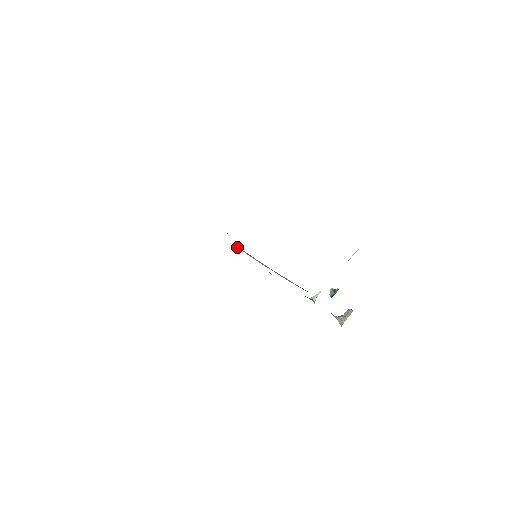
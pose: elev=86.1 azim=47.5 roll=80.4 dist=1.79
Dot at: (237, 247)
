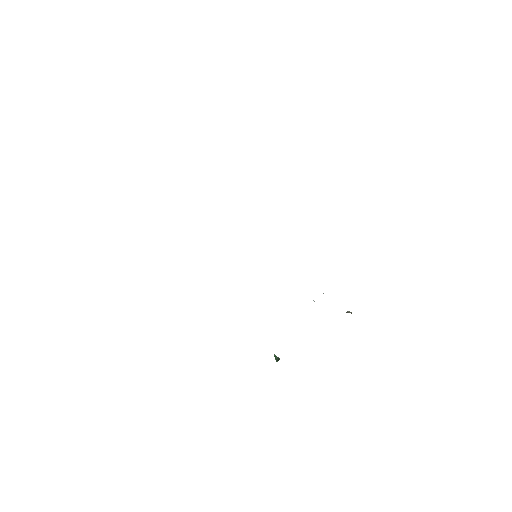
Dot at: occluded
